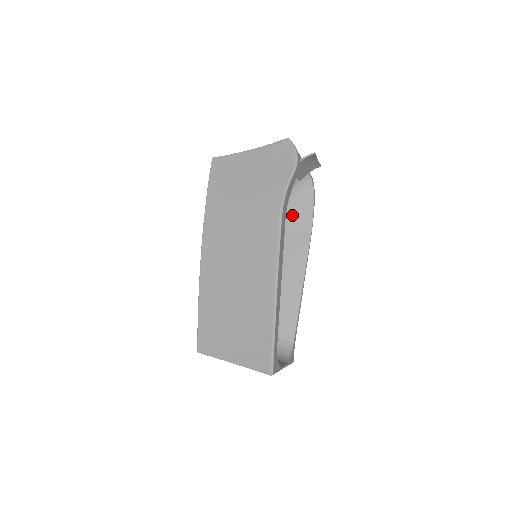
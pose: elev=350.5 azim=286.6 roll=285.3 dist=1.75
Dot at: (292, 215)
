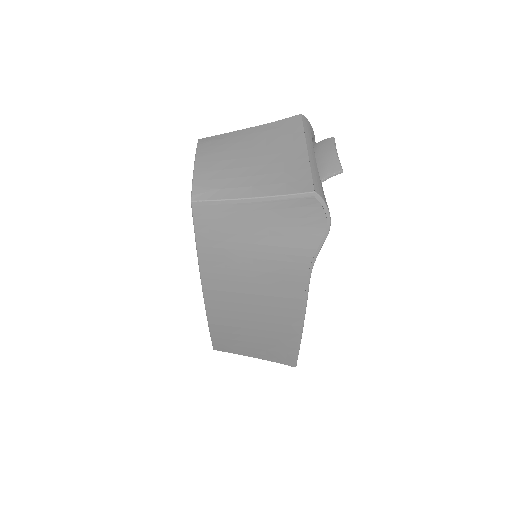
Dot at: occluded
